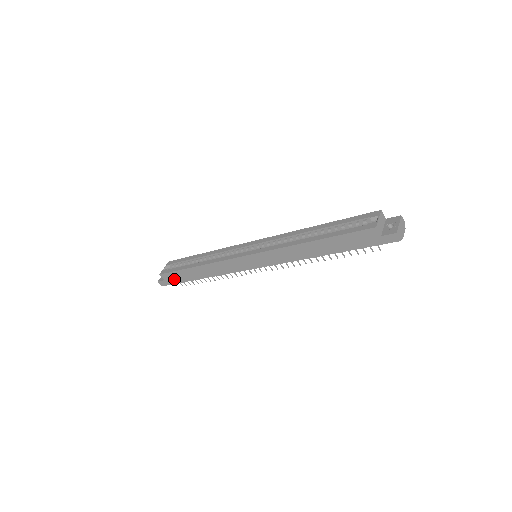
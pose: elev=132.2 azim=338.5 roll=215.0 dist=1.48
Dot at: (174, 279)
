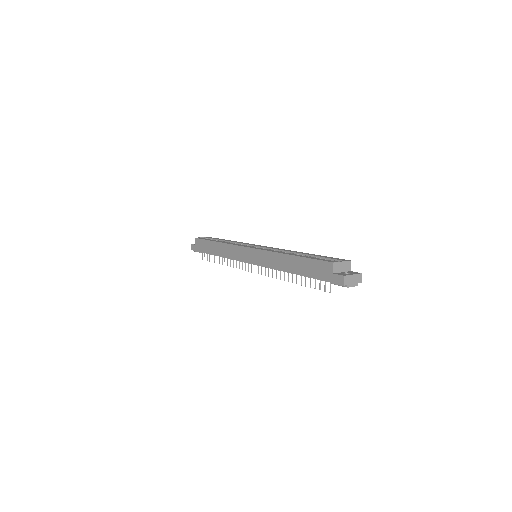
Dot at: (200, 247)
